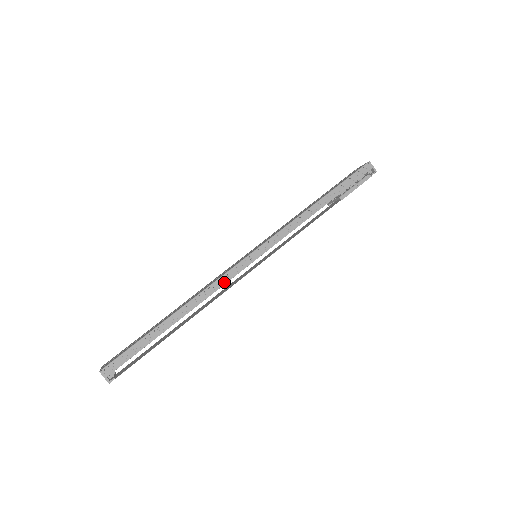
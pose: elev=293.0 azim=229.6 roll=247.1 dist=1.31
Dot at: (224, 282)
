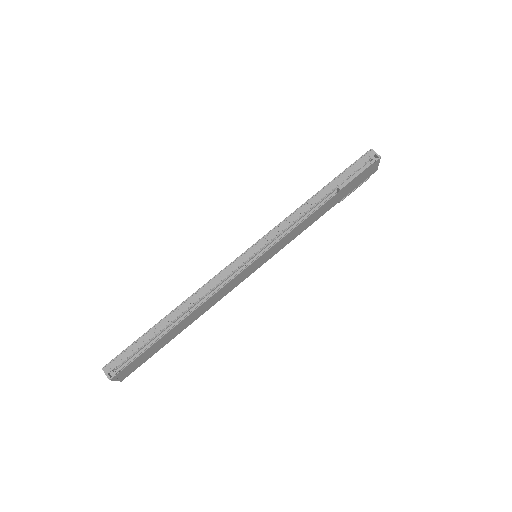
Dot at: (218, 280)
